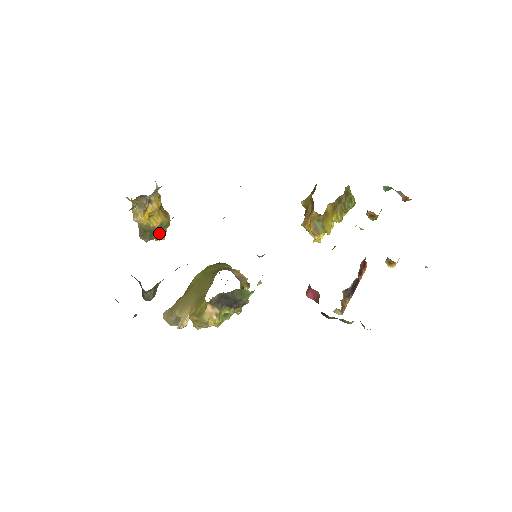
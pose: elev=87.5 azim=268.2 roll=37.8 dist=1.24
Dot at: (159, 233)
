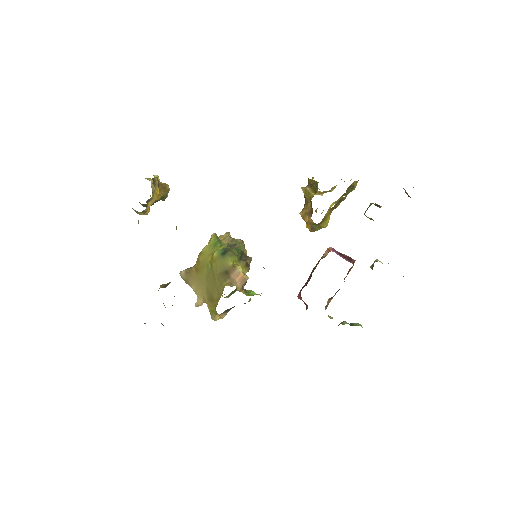
Dot at: occluded
